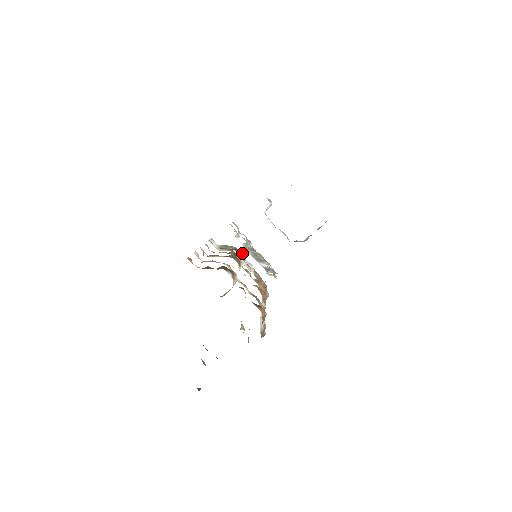
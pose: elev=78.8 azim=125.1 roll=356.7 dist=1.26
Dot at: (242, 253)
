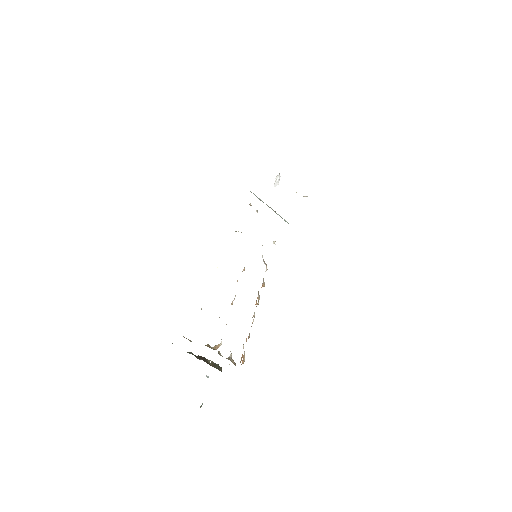
Dot at: occluded
